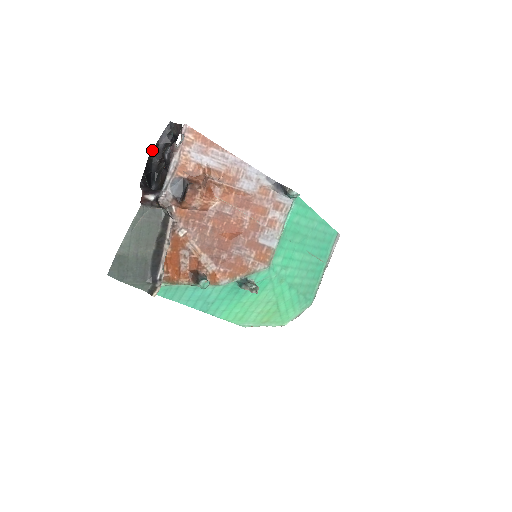
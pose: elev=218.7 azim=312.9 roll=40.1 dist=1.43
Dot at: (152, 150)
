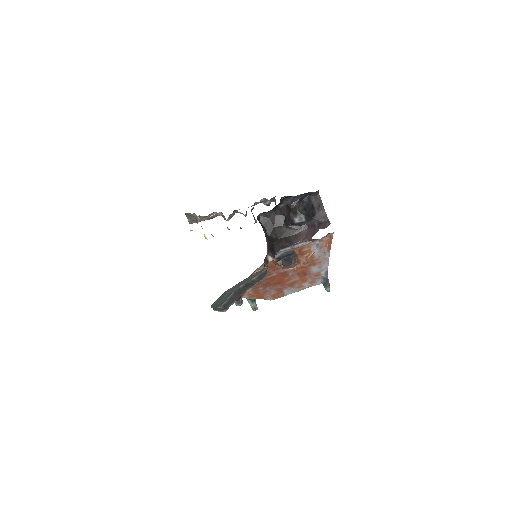
Dot at: (288, 196)
